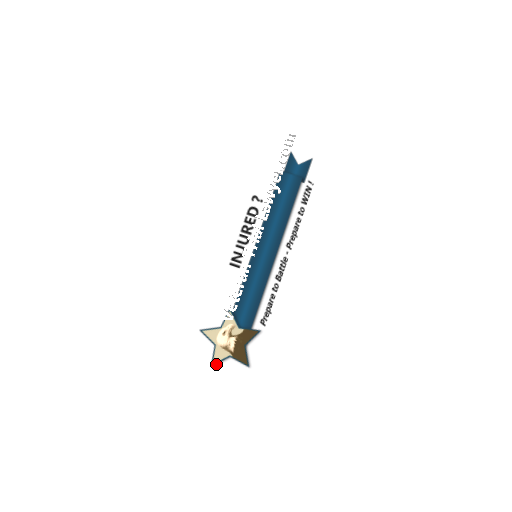
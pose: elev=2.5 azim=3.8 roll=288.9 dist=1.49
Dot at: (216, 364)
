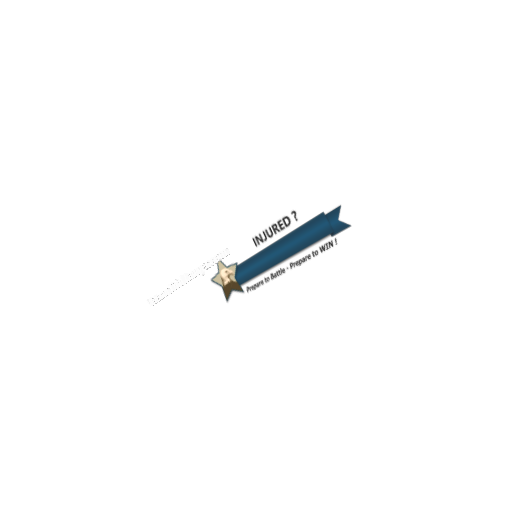
Dot at: (214, 282)
